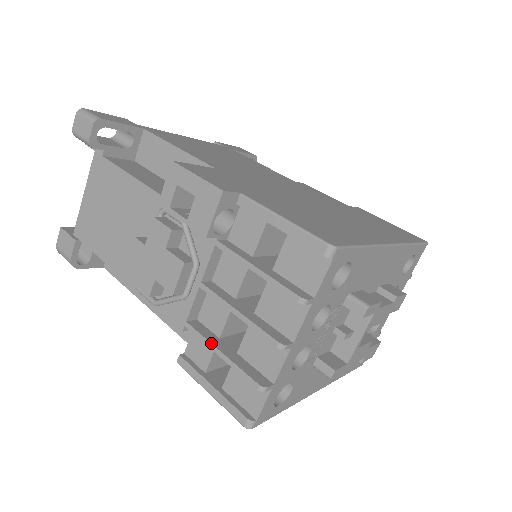
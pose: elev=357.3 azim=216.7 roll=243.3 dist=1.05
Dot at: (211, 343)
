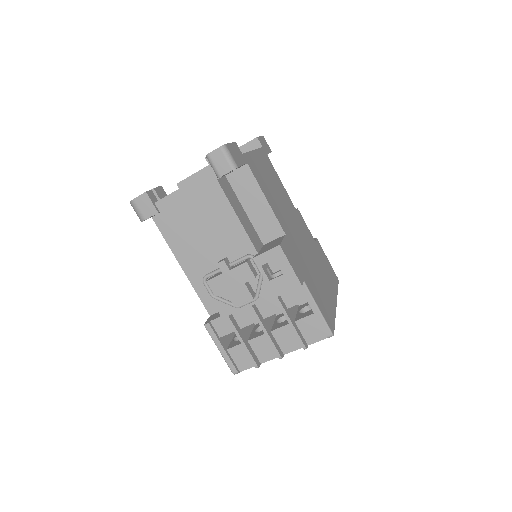
Dot at: (239, 334)
